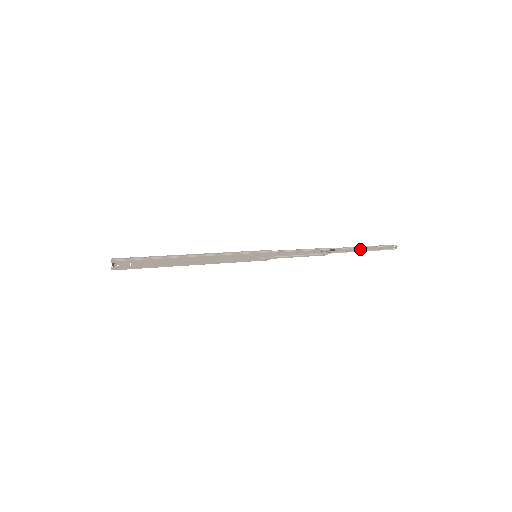
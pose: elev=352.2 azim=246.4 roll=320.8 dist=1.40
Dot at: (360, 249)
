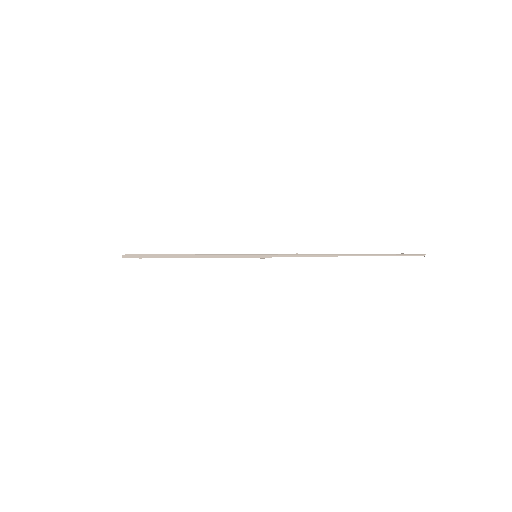
Dot at: (377, 254)
